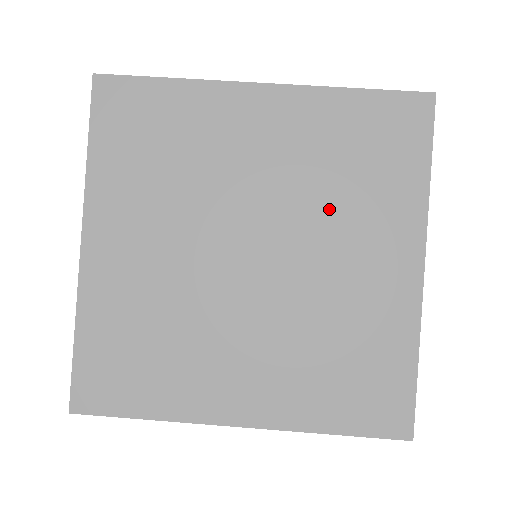
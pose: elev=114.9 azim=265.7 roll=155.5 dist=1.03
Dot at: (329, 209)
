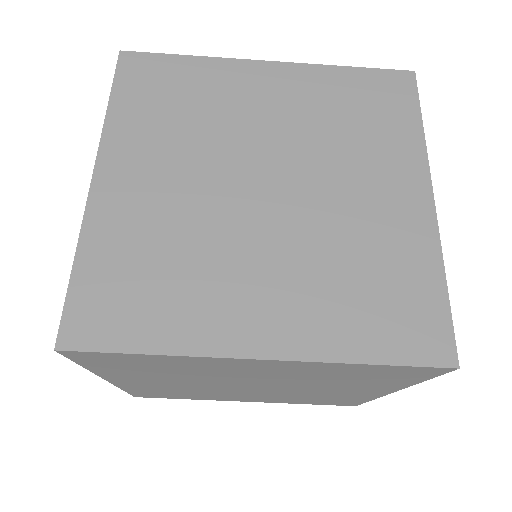
Dot at: (321, 384)
